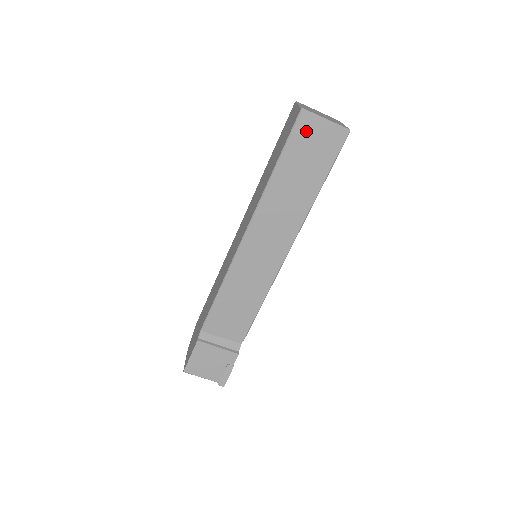
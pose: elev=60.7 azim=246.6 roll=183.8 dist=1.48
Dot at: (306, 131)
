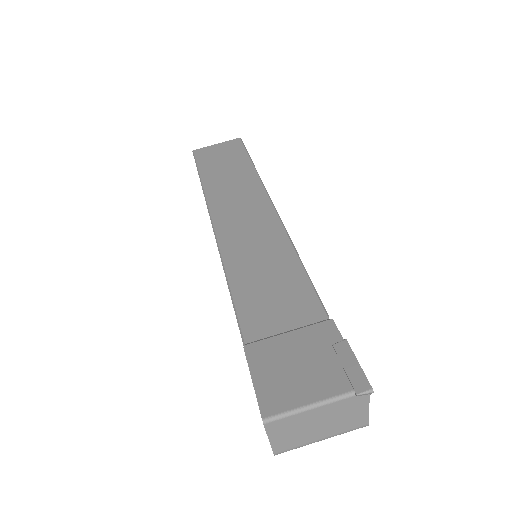
Dot at: (207, 154)
